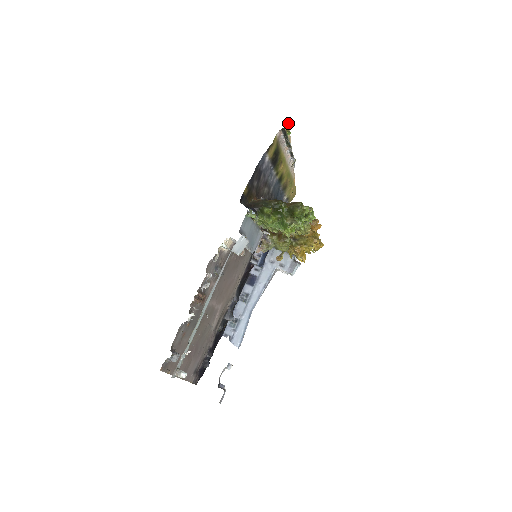
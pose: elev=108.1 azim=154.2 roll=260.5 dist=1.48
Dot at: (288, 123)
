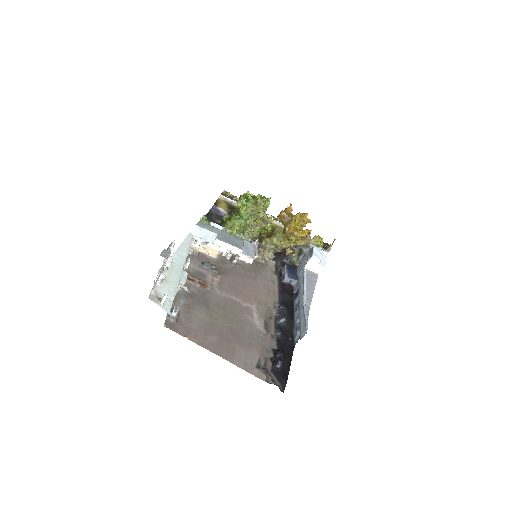
Dot at: (227, 192)
